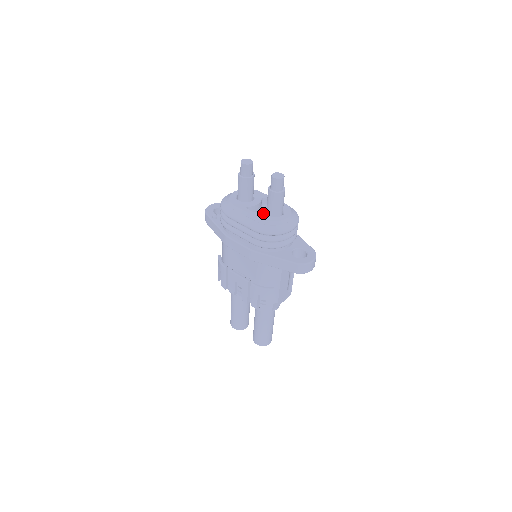
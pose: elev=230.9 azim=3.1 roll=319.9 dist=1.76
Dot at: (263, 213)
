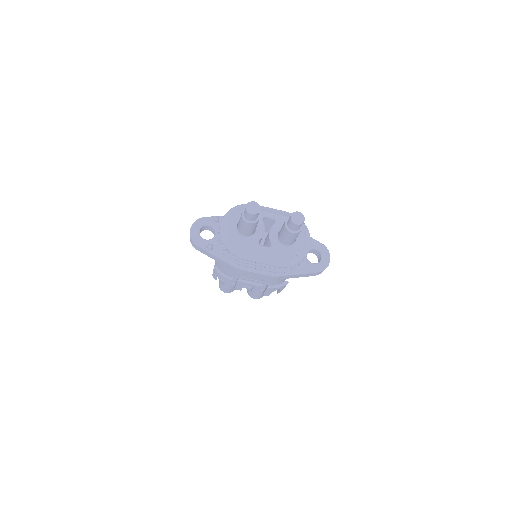
Dot at: (279, 244)
